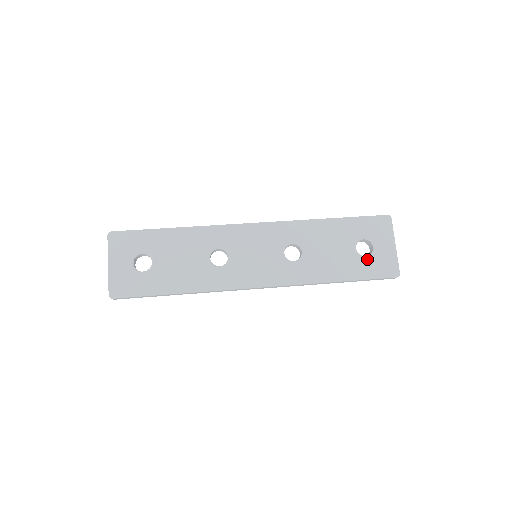
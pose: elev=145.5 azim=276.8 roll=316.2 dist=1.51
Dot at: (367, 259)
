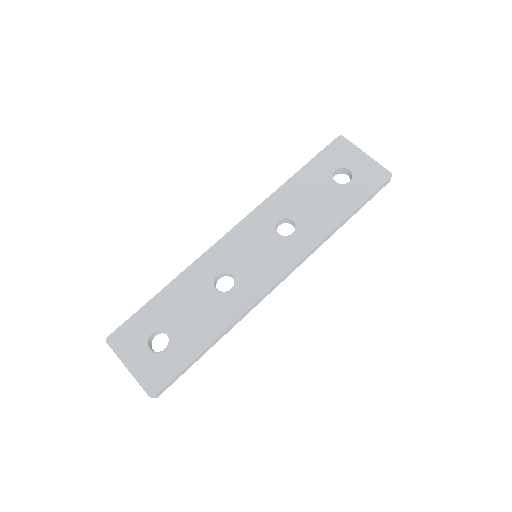
Dot at: (353, 183)
